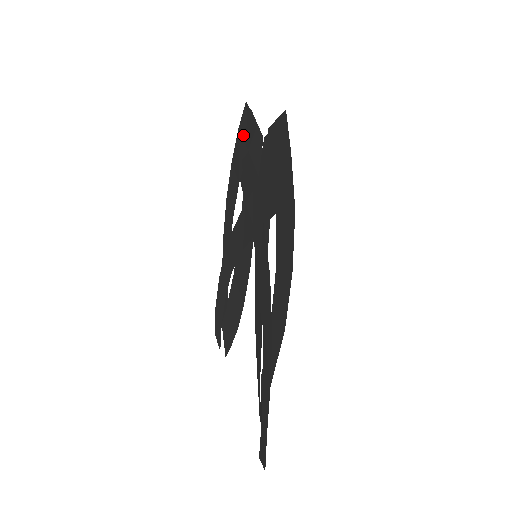
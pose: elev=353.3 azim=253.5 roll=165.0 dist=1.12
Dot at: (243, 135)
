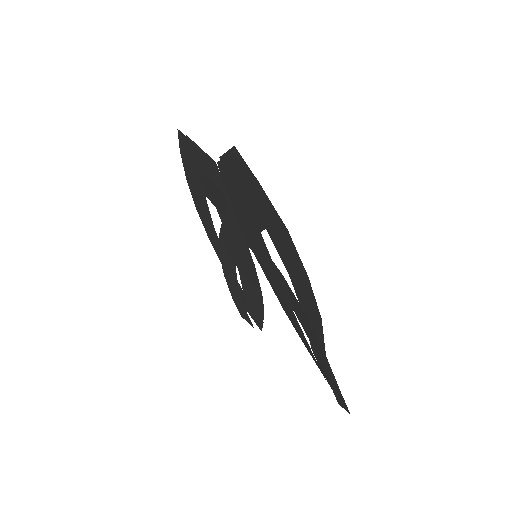
Dot at: (189, 158)
